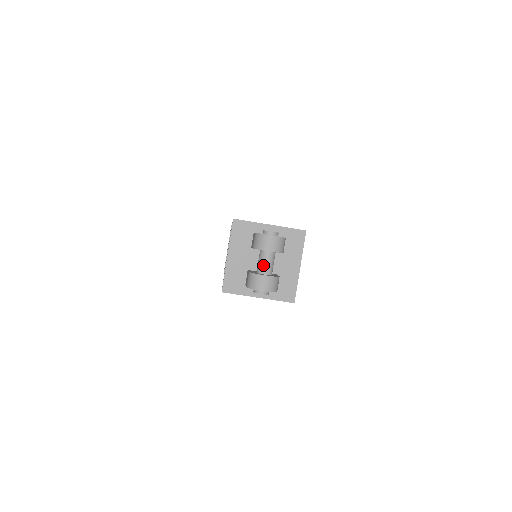
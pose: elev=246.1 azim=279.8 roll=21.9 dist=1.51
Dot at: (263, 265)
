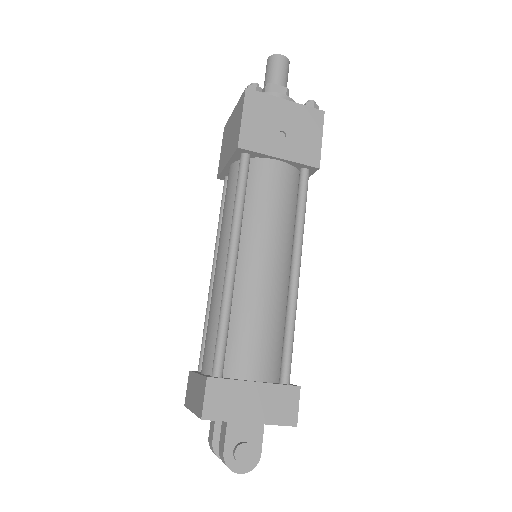
Dot at: occluded
